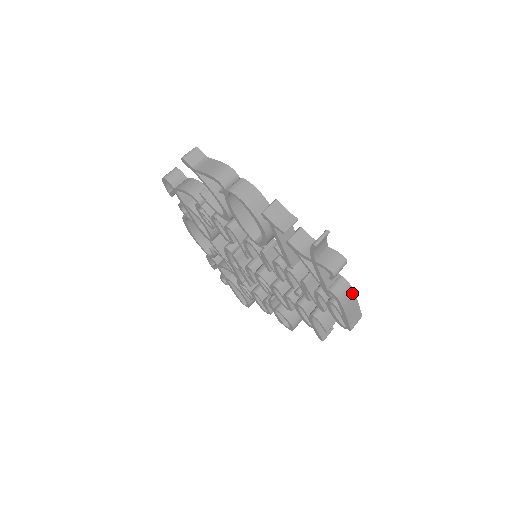
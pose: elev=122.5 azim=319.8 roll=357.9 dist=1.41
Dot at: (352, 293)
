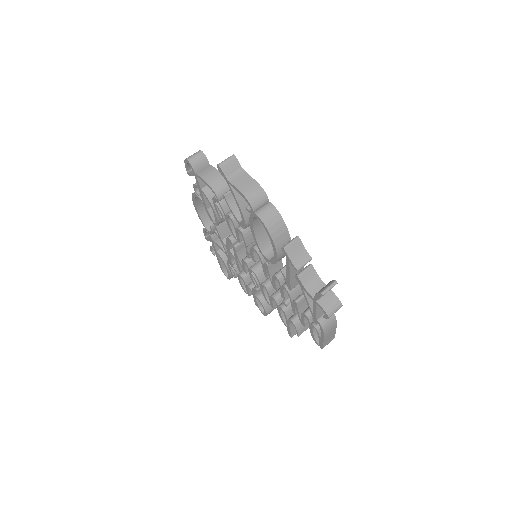
Dot at: (335, 324)
